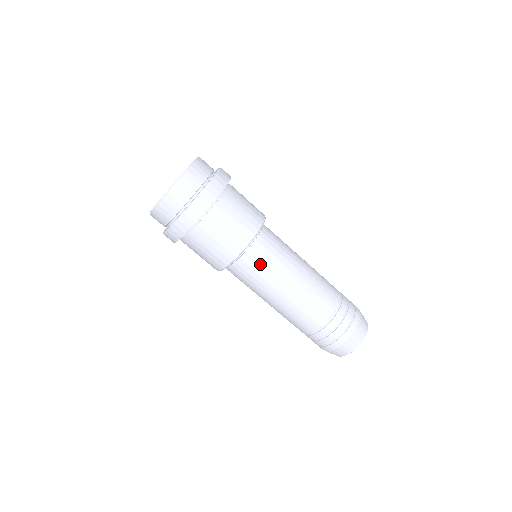
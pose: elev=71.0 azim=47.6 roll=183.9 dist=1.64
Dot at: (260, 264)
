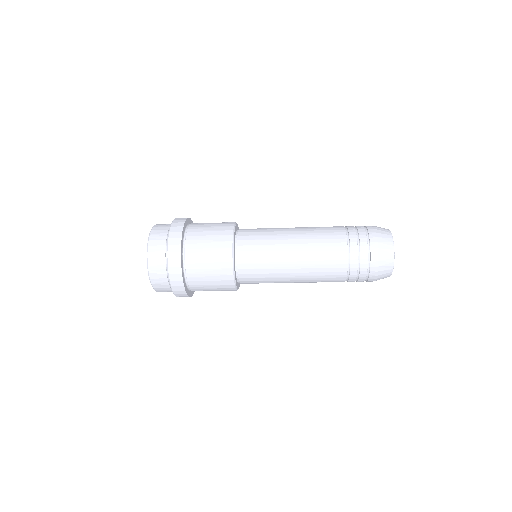
Dot at: (258, 283)
